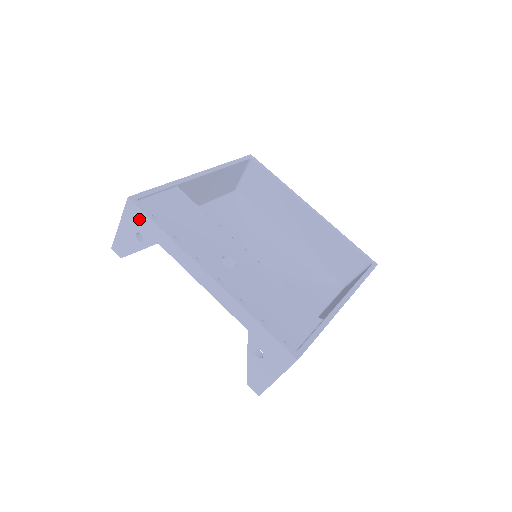
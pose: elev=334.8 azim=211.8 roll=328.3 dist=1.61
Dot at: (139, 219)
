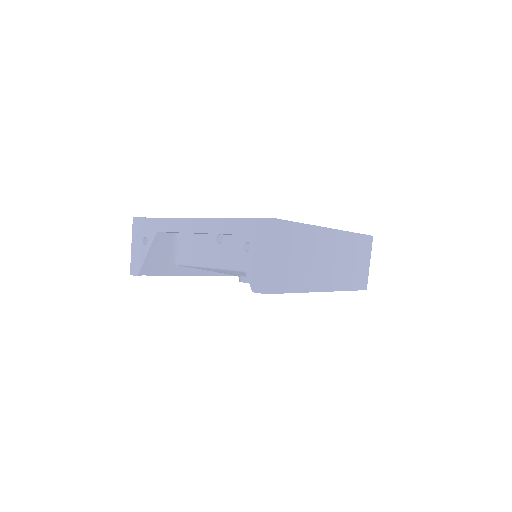
Dot at: (142, 226)
